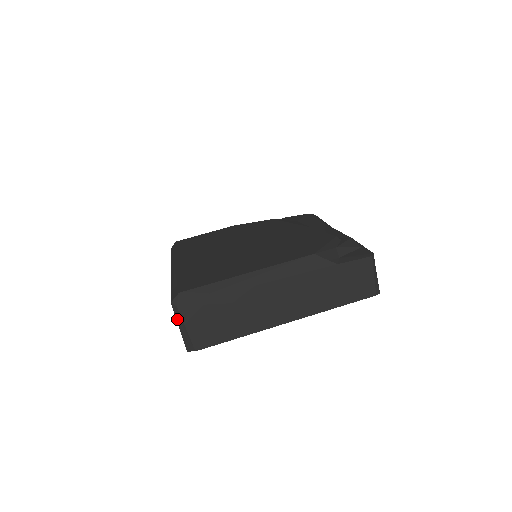
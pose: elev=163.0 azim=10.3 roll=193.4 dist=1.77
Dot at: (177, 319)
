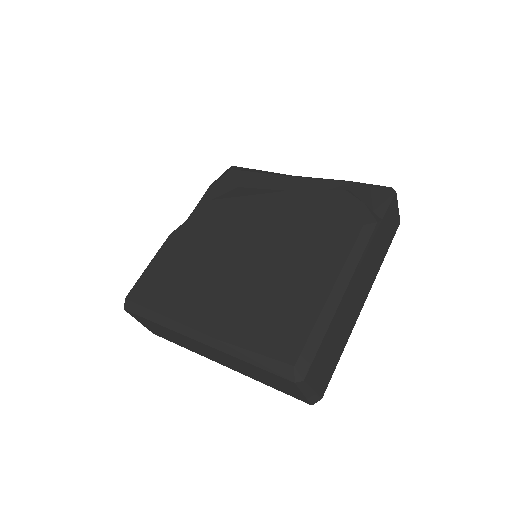
Dot at: (302, 390)
